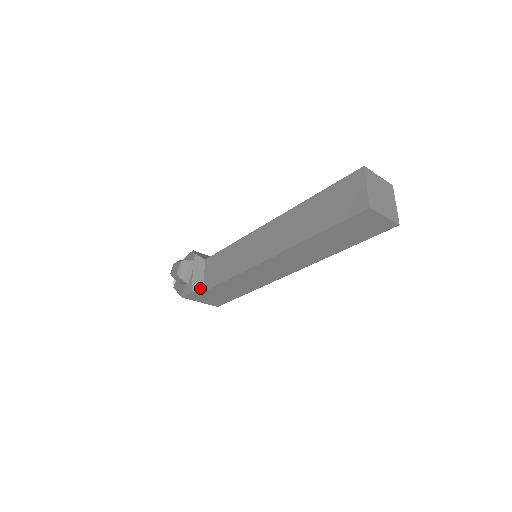
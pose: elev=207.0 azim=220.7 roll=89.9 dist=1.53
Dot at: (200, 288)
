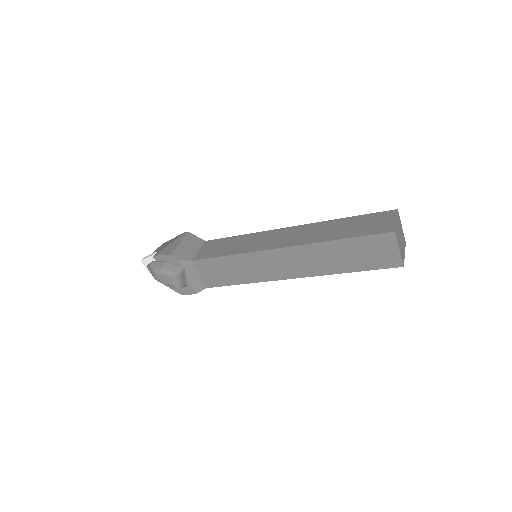
Dot at: (202, 287)
